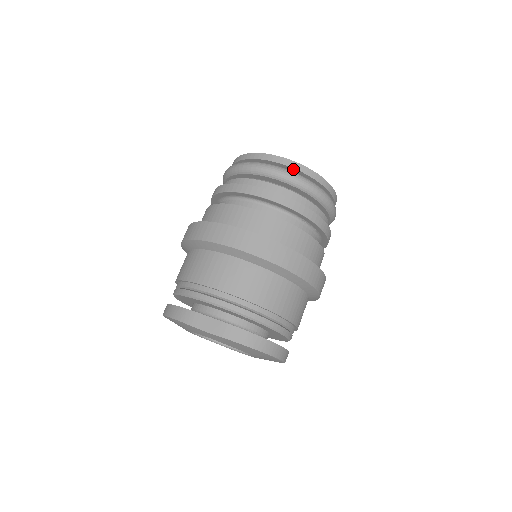
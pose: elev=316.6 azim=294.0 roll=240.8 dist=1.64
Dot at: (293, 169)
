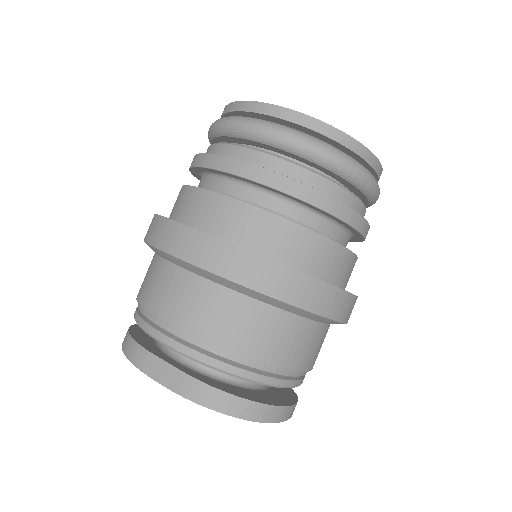
Dot at: (296, 125)
